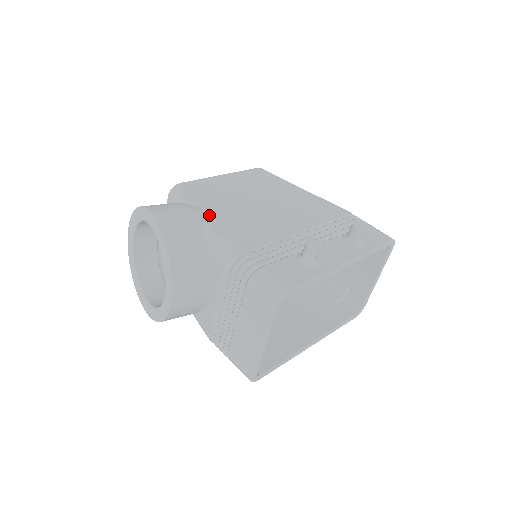
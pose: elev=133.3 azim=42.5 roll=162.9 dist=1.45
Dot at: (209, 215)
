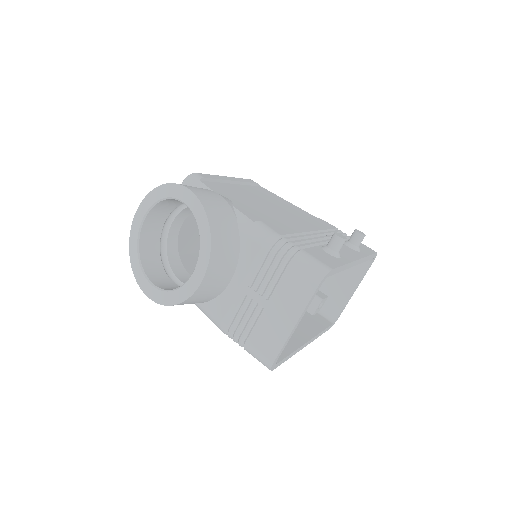
Dot at: (234, 203)
